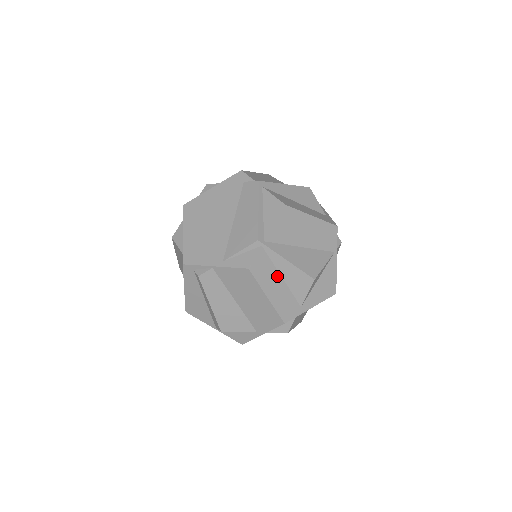
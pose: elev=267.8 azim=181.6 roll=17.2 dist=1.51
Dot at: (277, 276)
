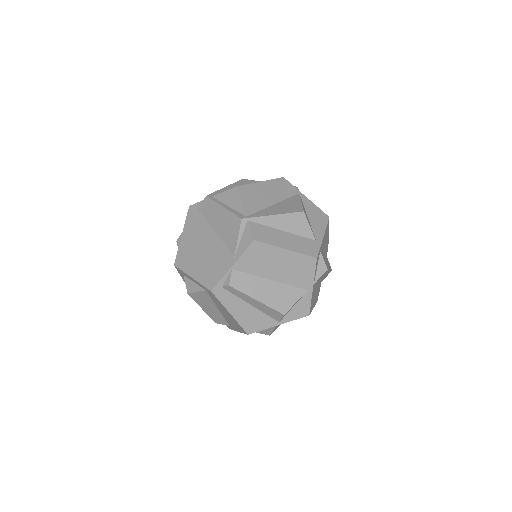
Dot at: (278, 232)
